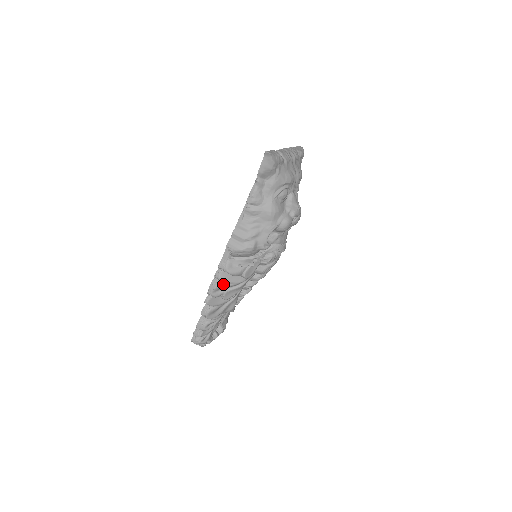
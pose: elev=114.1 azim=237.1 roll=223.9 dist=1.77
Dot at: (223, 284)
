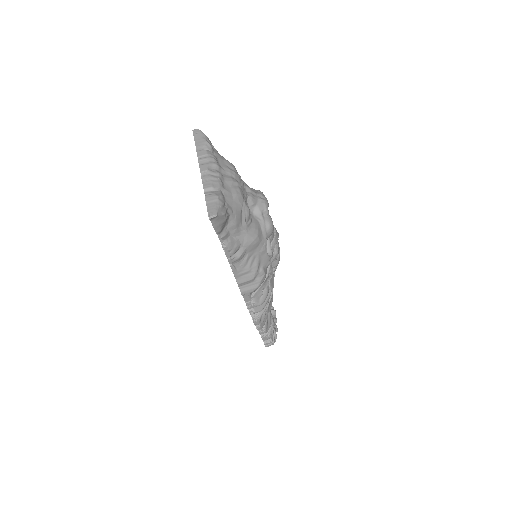
Dot at: (262, 311)
